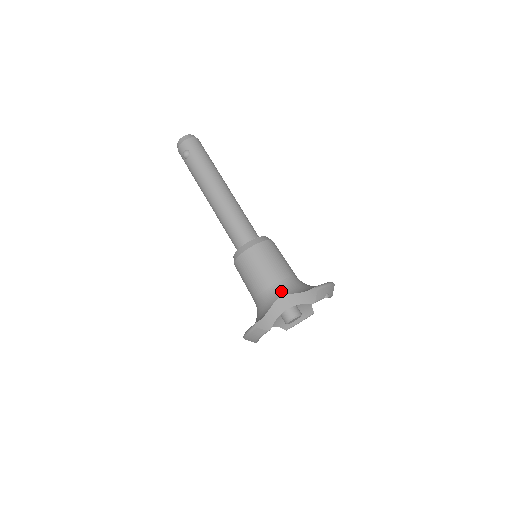
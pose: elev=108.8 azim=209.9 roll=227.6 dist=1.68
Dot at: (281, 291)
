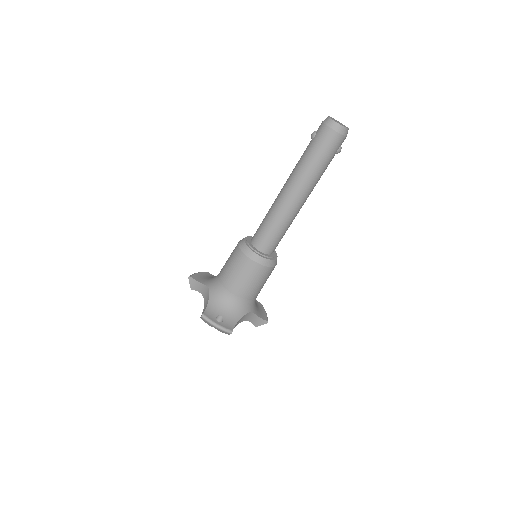
Dot at: (214, 288)
